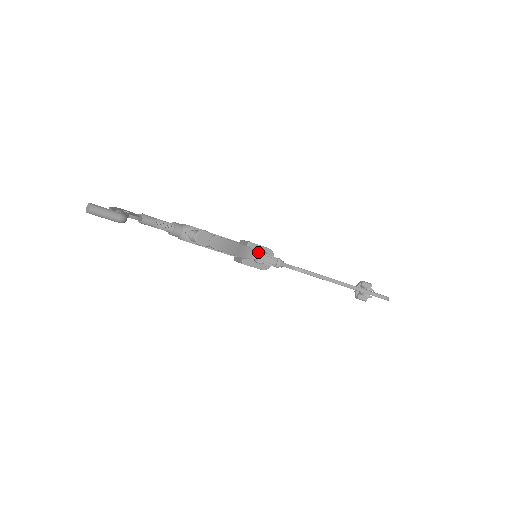
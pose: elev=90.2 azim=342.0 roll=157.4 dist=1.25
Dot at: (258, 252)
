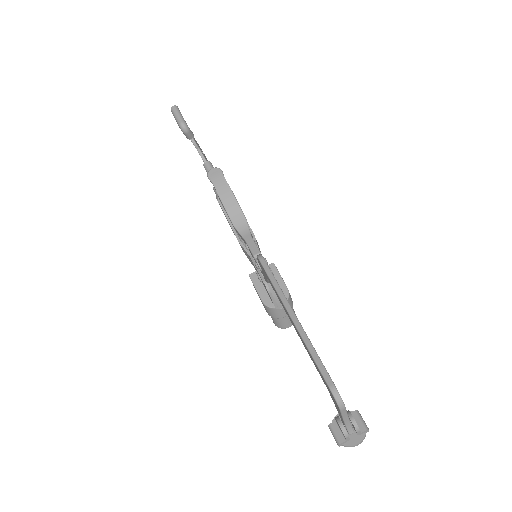
Dot at: (254, 240)
